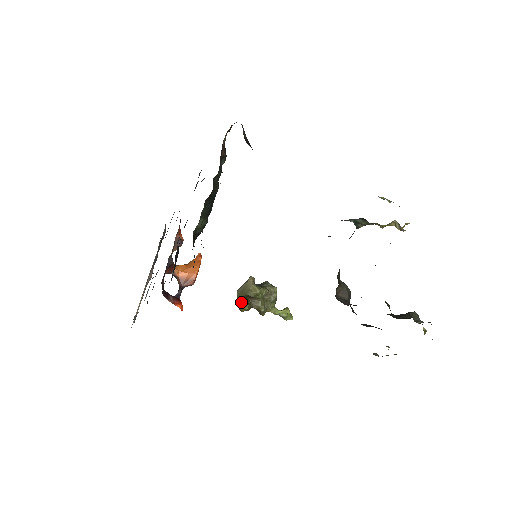
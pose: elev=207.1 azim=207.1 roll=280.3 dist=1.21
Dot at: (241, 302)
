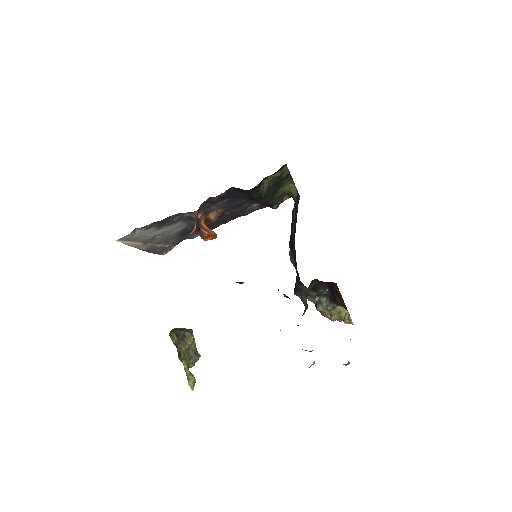
Dot at: (175, 331)
